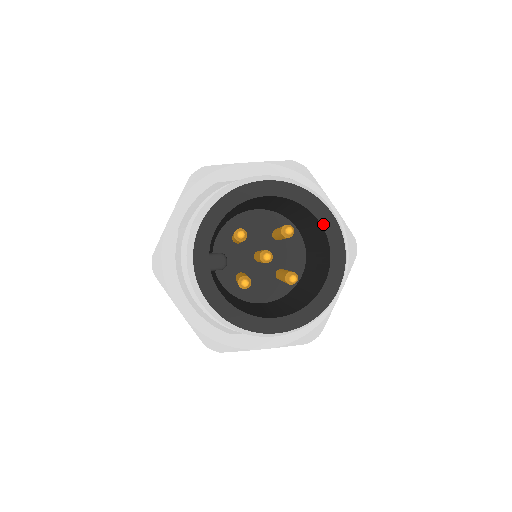
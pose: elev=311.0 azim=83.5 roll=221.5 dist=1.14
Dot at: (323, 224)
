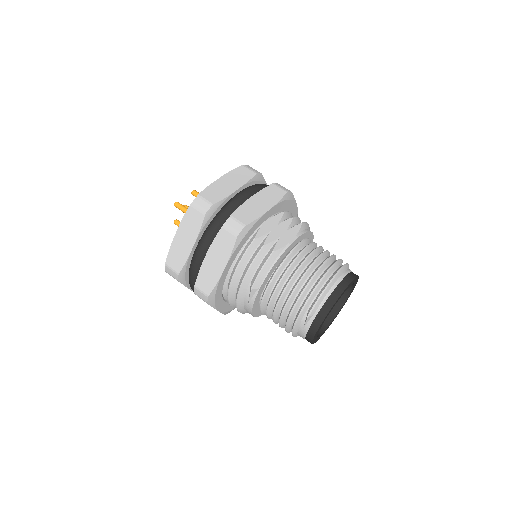
Dot at: occluded
